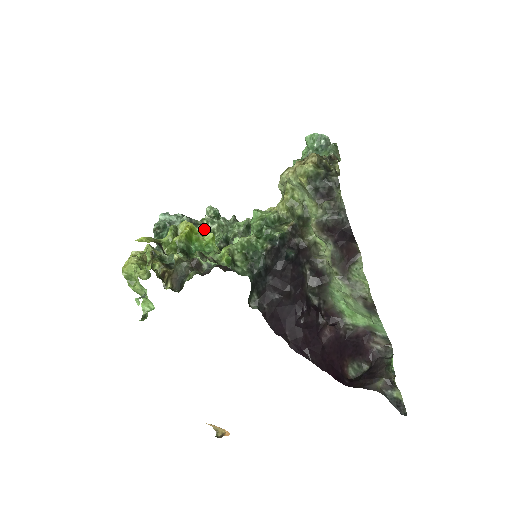
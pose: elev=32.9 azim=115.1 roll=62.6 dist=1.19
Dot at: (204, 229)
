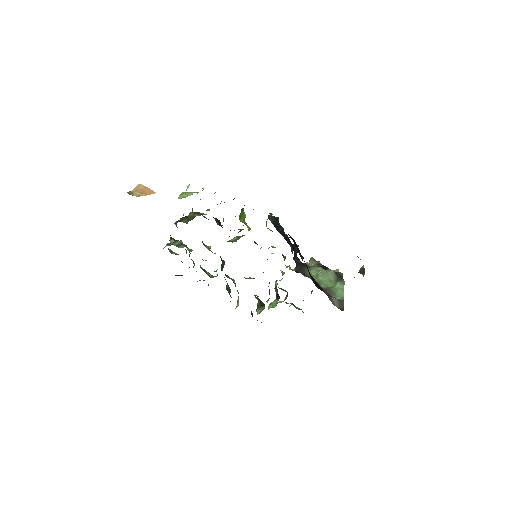
Dot at: occluded
